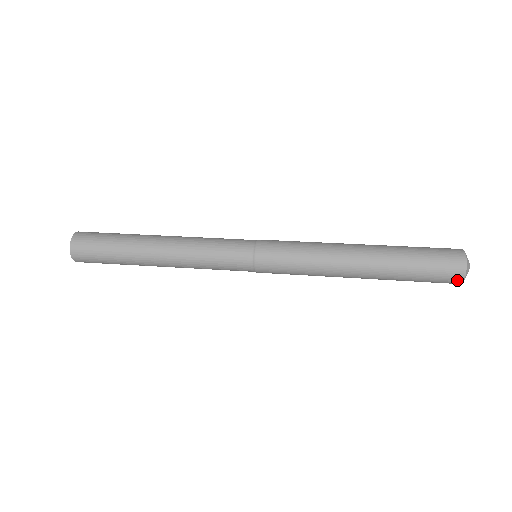
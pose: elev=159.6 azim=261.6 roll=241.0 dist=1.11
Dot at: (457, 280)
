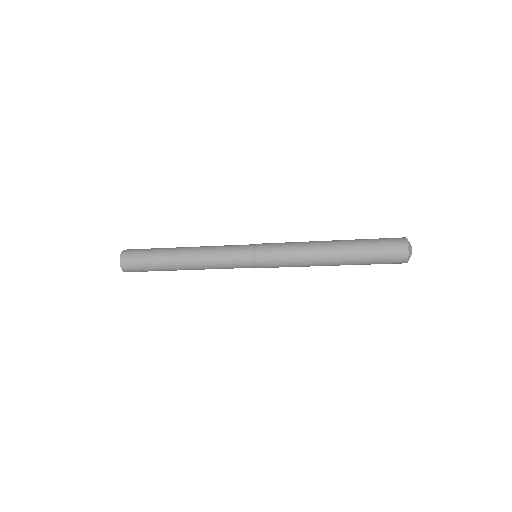
Dot at: (403, 257)
